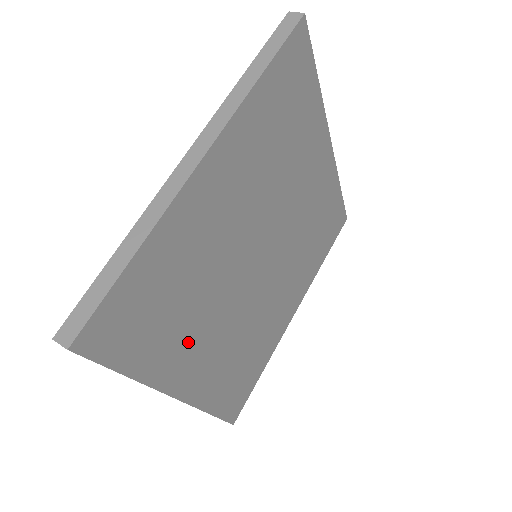
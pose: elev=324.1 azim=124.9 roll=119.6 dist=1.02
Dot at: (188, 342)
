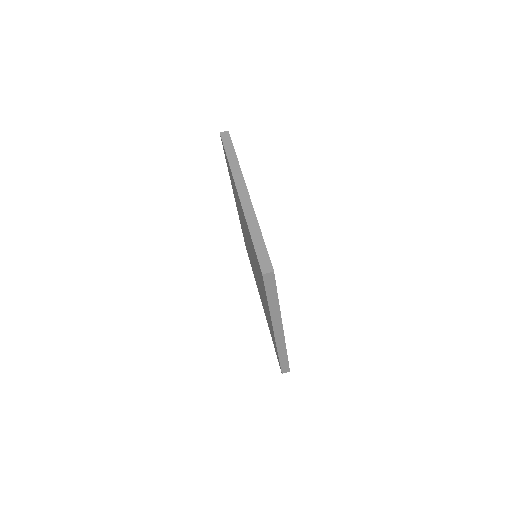
Dot at: occluded
